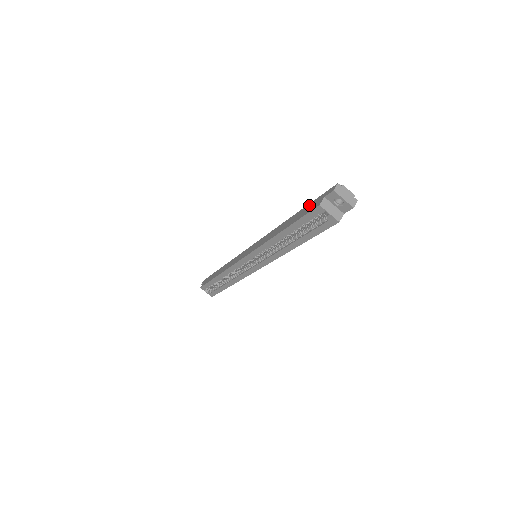
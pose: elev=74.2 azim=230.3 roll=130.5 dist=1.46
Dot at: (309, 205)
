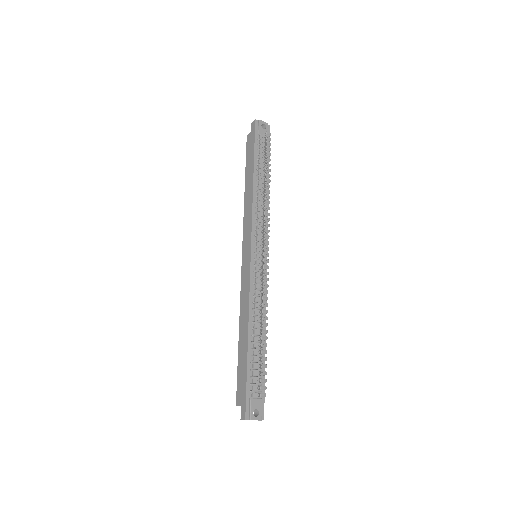
Dot at: (244, 377)
